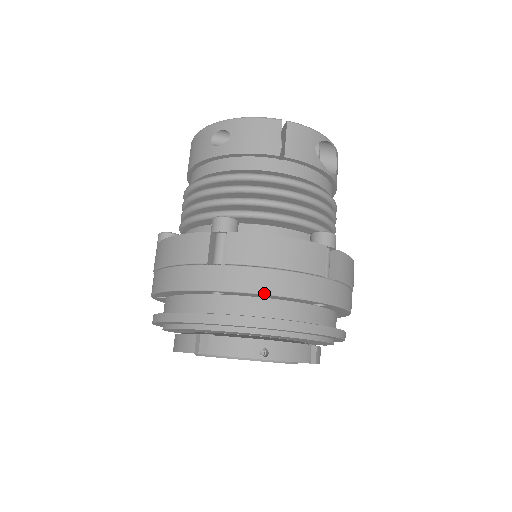
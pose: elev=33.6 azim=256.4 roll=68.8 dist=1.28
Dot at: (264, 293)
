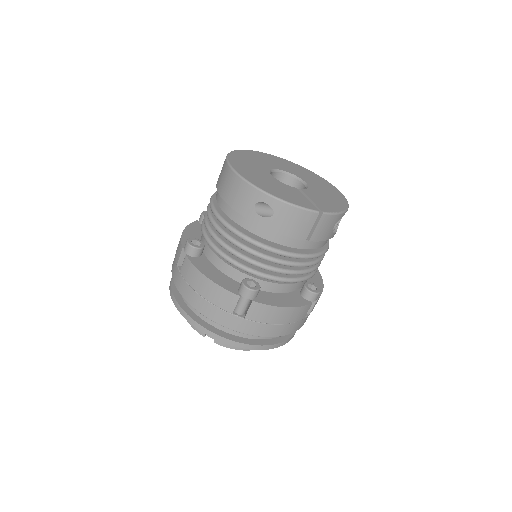
Dot at: occluded
